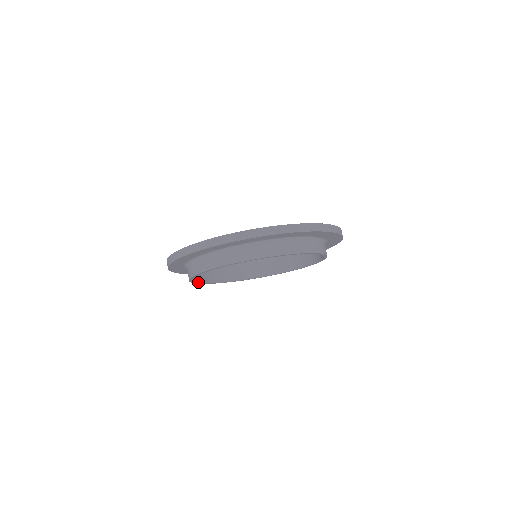
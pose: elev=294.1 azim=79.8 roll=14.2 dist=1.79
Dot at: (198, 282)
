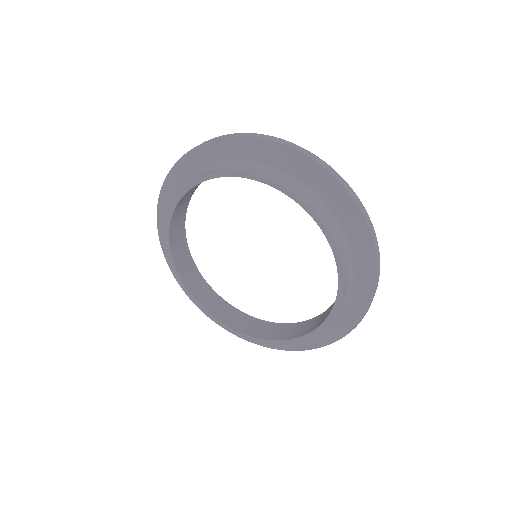
Dot at: (174, 261)
